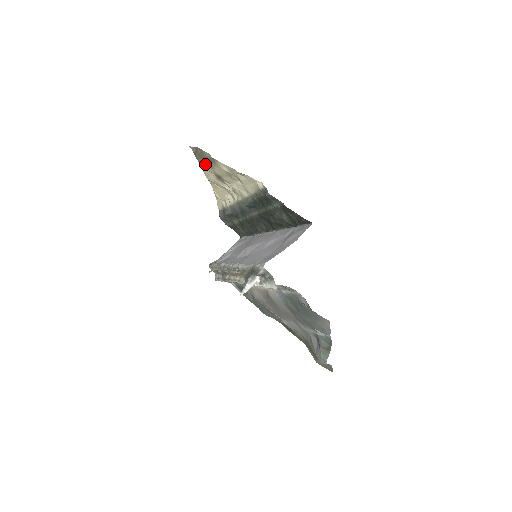
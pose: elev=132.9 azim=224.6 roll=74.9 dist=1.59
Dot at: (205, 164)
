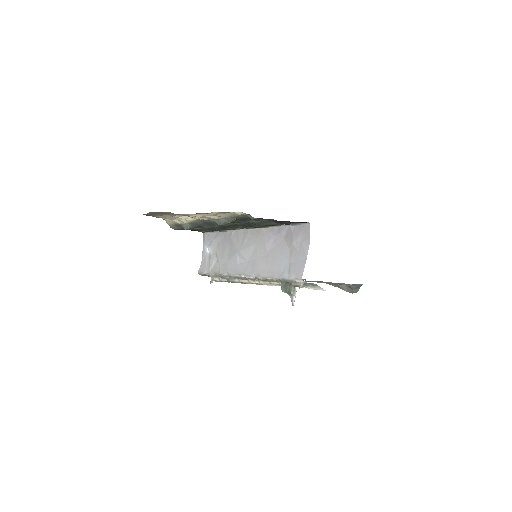
Dot at: (160, 215)
